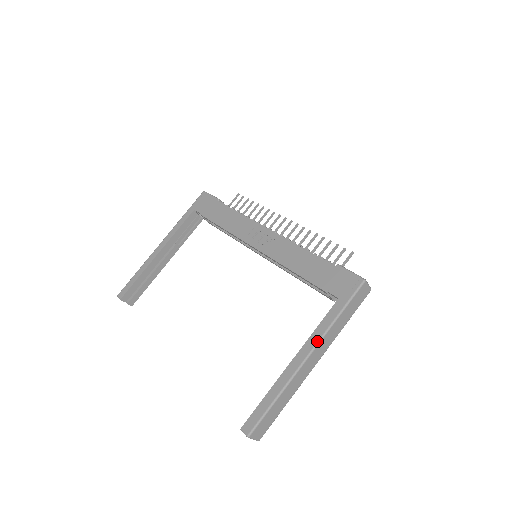
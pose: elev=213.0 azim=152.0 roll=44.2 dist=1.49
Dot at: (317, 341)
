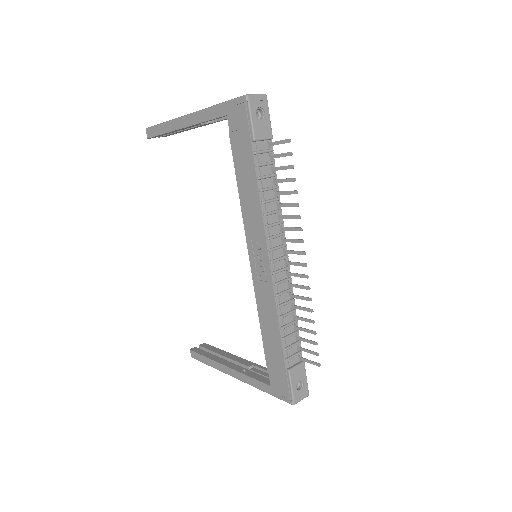
Dot at: (243, 381)
